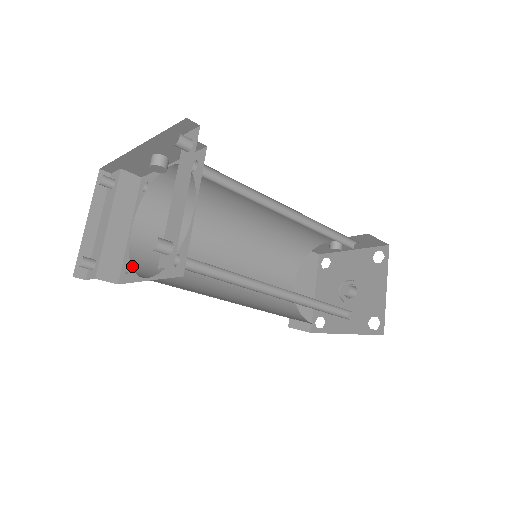
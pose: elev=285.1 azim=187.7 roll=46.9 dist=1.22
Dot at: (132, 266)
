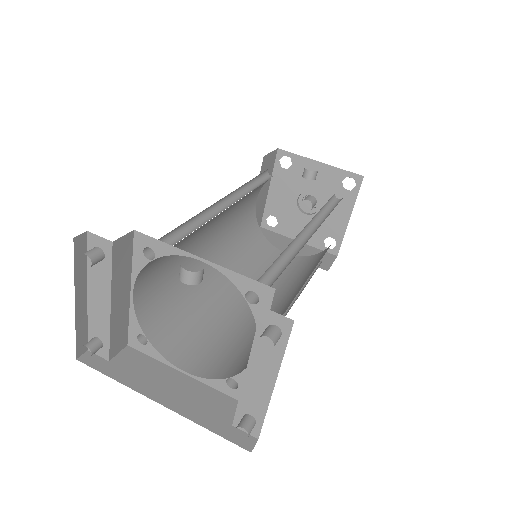
Dot at: (149, 340)
